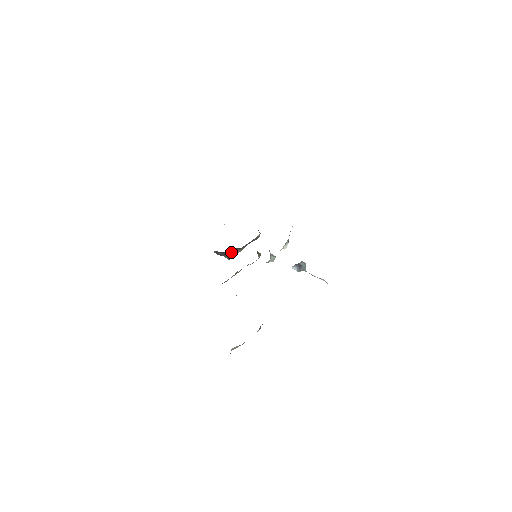
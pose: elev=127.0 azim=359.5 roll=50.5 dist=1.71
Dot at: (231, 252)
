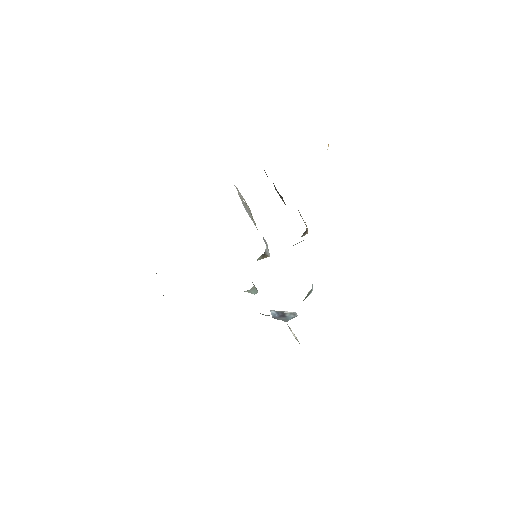
Dot at: occluded
